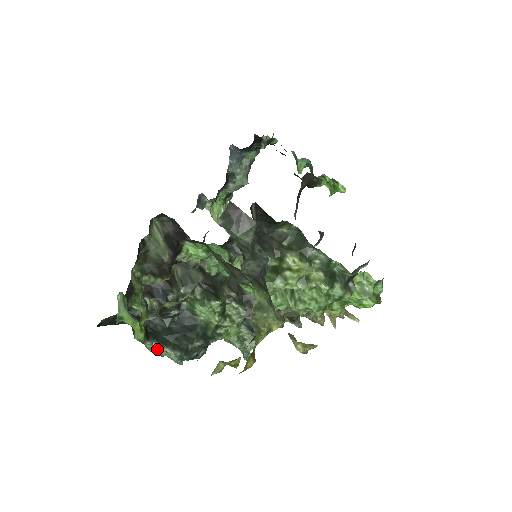
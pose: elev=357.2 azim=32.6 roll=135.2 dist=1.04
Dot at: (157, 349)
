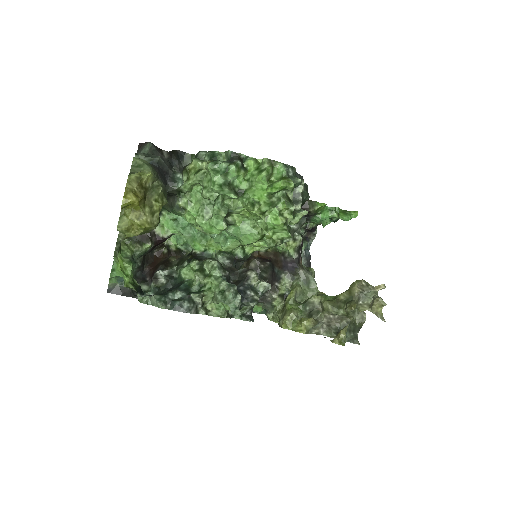
Dot at: (143, 297)
